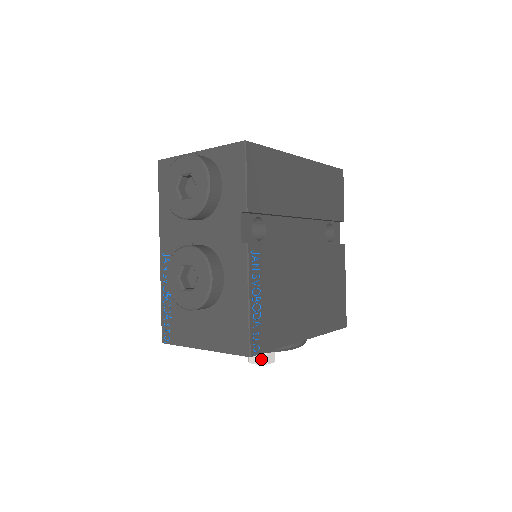
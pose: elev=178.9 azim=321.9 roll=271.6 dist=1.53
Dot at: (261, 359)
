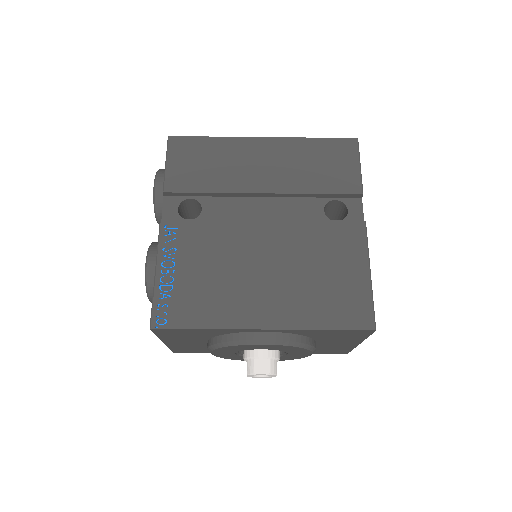
Dot at: (248, 367)
